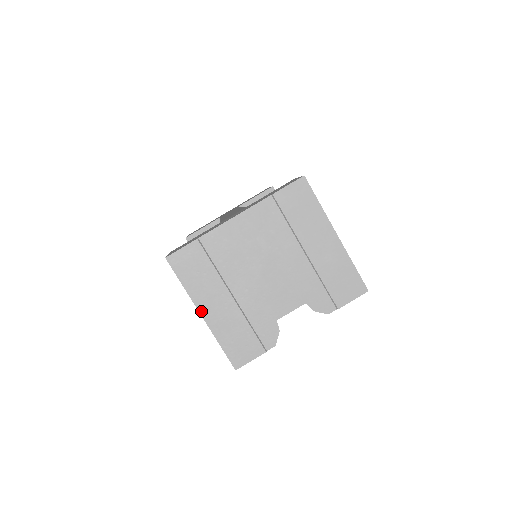
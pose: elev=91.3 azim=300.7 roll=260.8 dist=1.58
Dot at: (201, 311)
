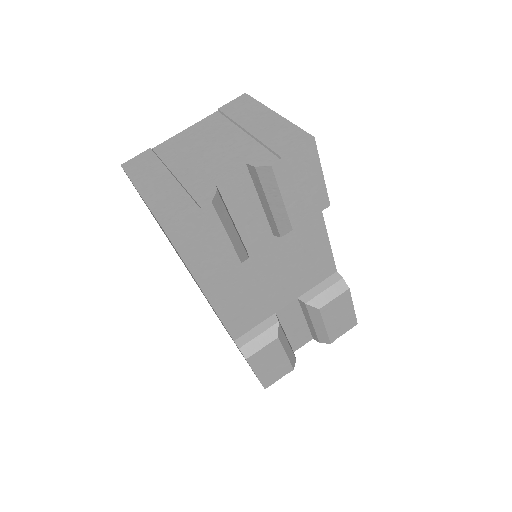
Dot at: (140, 191)
